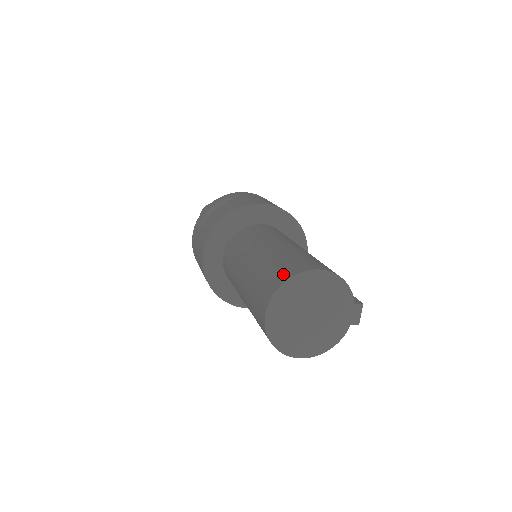
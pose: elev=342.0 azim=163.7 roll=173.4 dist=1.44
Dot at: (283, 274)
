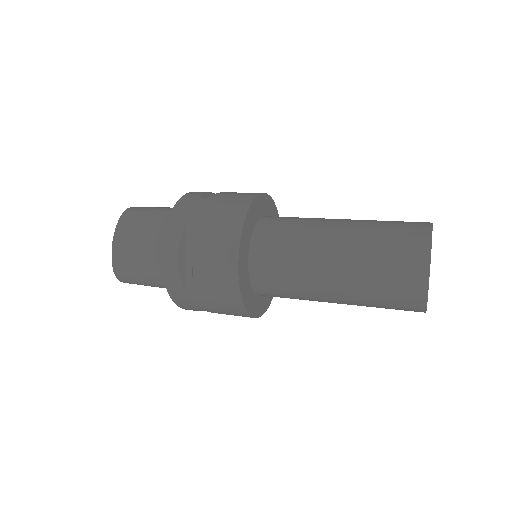
Dot at: occluded
